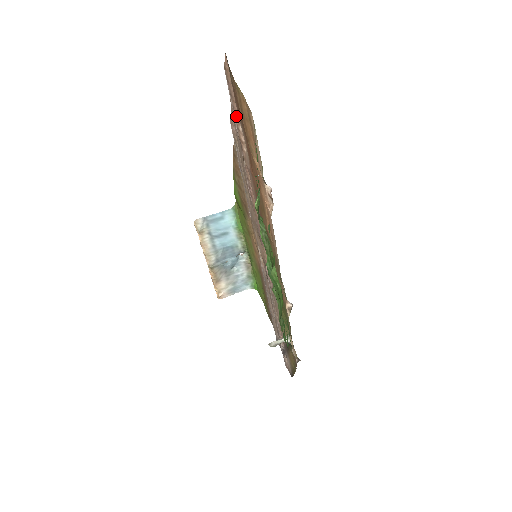
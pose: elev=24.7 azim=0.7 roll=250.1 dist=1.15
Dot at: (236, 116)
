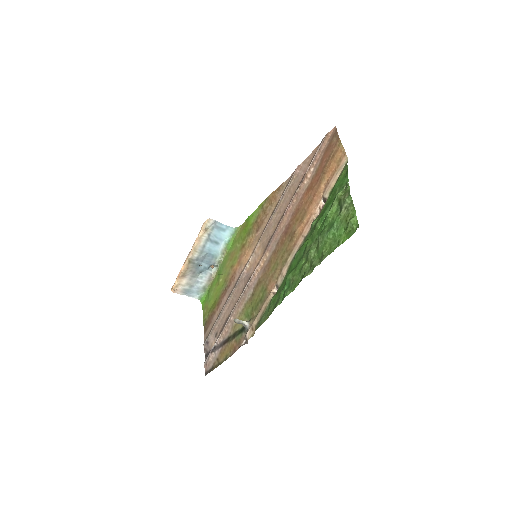
Dot at: (314, 162)
